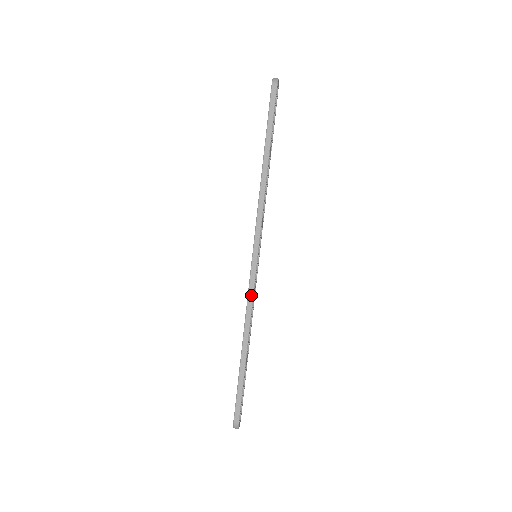
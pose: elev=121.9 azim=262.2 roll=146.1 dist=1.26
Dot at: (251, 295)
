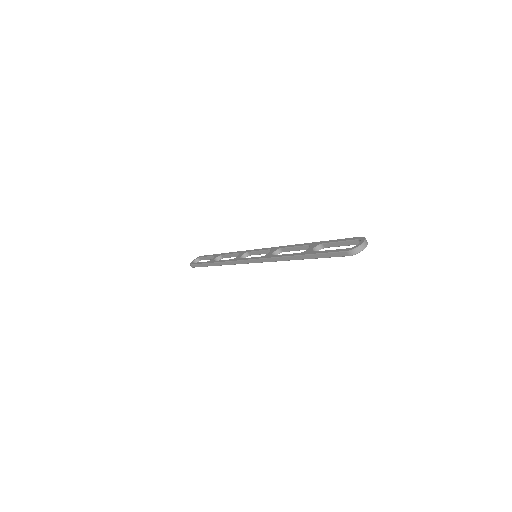
Dot at: (234, 263)
